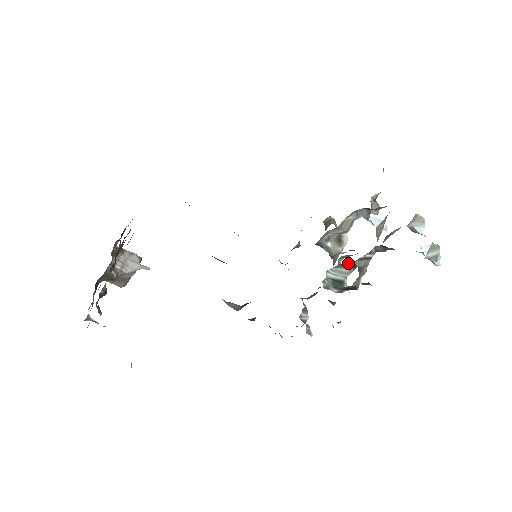
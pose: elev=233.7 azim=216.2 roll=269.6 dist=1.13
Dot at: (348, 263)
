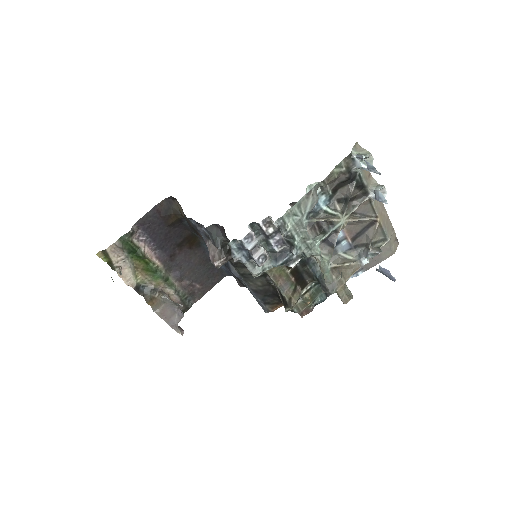
Dot at: (317, 226)
